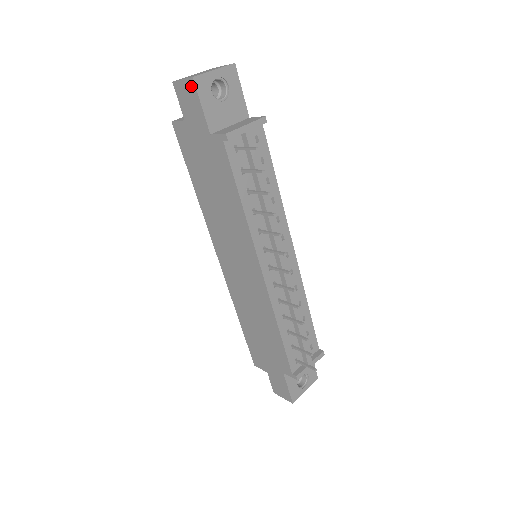
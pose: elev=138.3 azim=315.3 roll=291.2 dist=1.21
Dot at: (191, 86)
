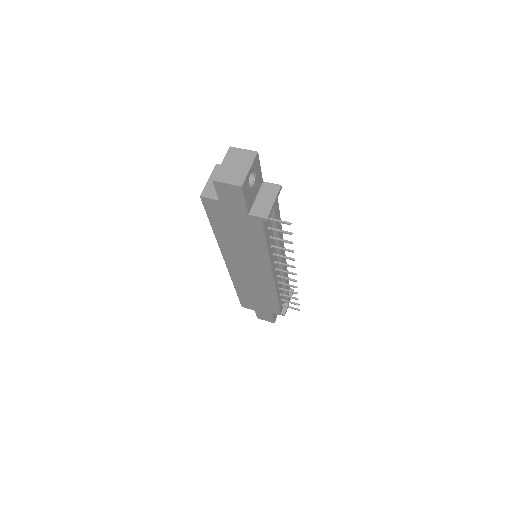
Dot at: (237, 190)
